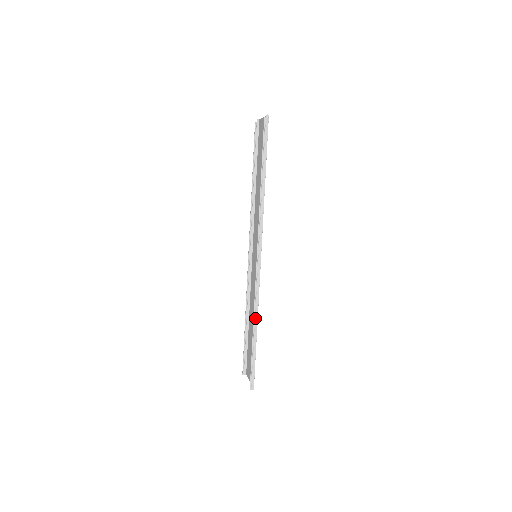
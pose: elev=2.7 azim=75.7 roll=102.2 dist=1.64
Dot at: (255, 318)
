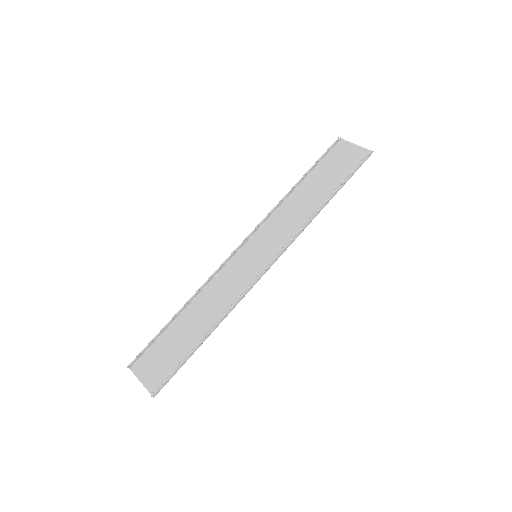
Dot at: (220, 321)
